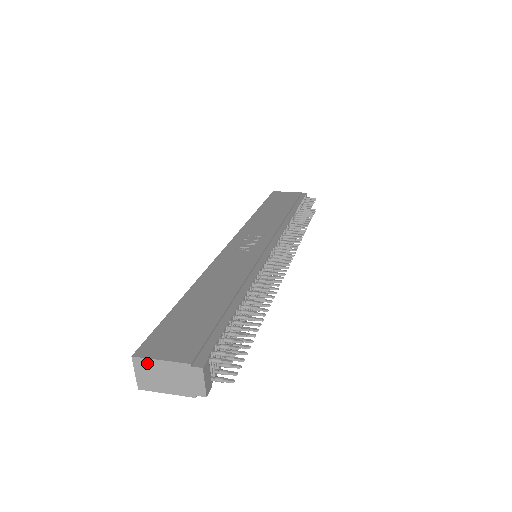
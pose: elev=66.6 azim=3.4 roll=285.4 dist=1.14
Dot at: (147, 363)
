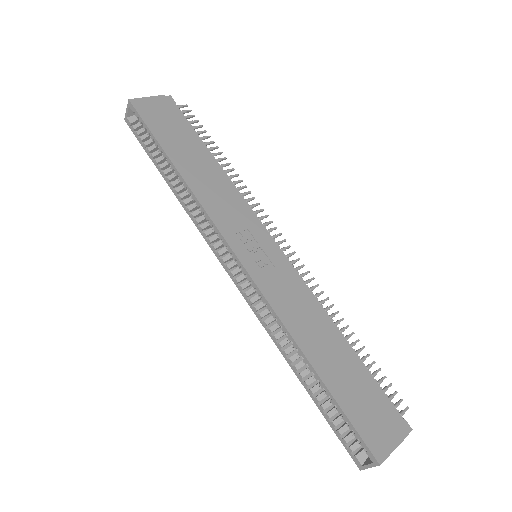
Dot at: (385, 458)
